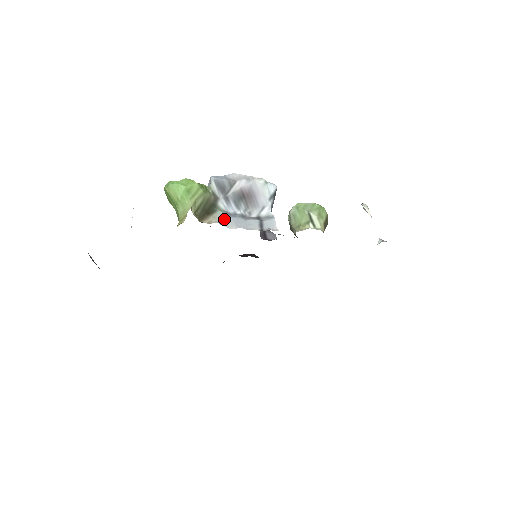
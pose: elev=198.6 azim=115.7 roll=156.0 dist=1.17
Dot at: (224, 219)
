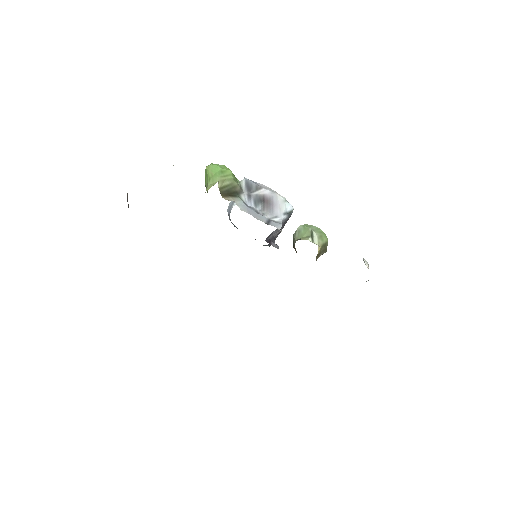
Dot at: (241, 204)
